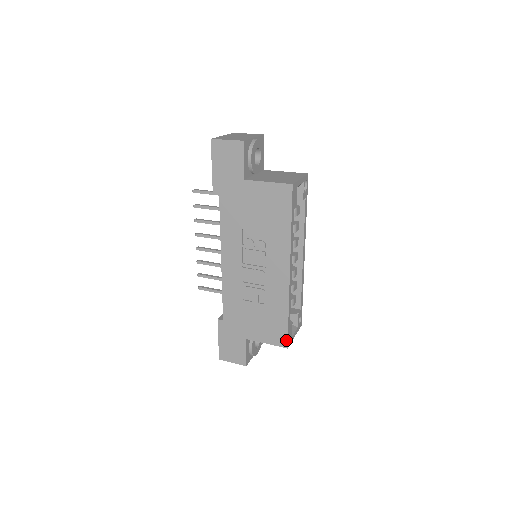
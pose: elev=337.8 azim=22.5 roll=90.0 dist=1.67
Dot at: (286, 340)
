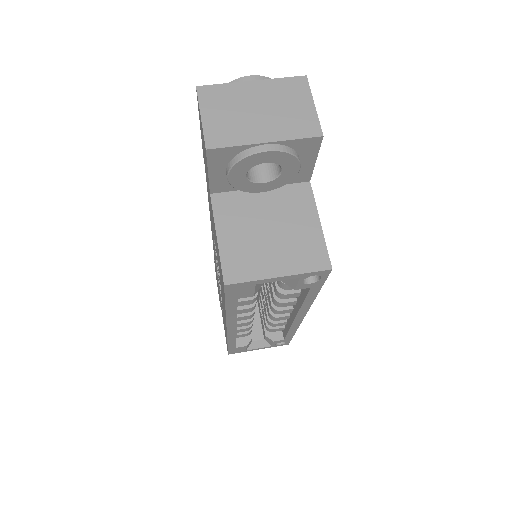
Dot at: occluded
